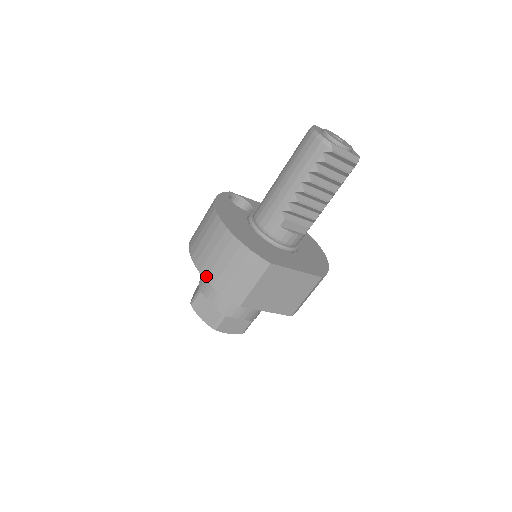
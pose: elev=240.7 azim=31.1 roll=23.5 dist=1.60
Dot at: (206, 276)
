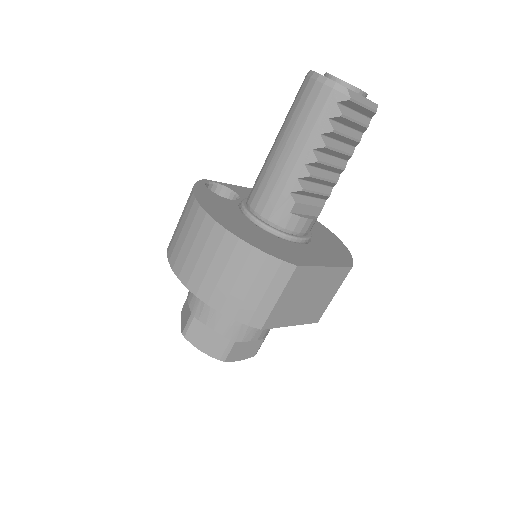
Dot at: (207, 300)
